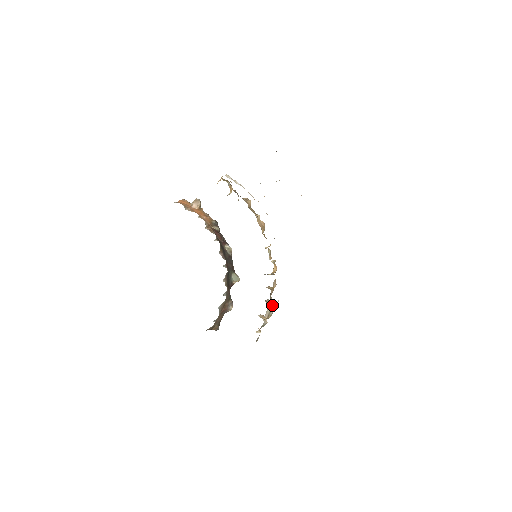
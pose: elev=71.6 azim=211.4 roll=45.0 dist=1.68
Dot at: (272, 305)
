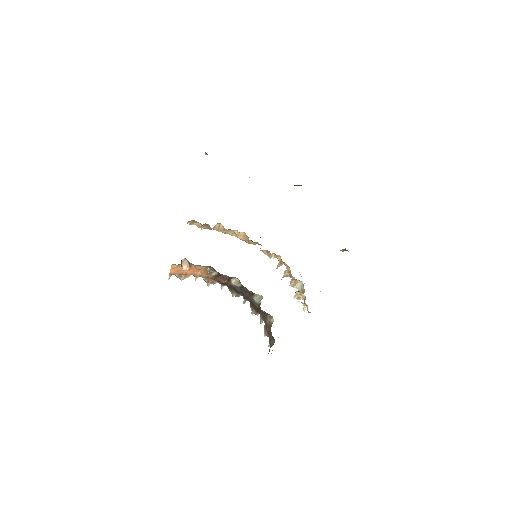
Dot at: (299, 283)
